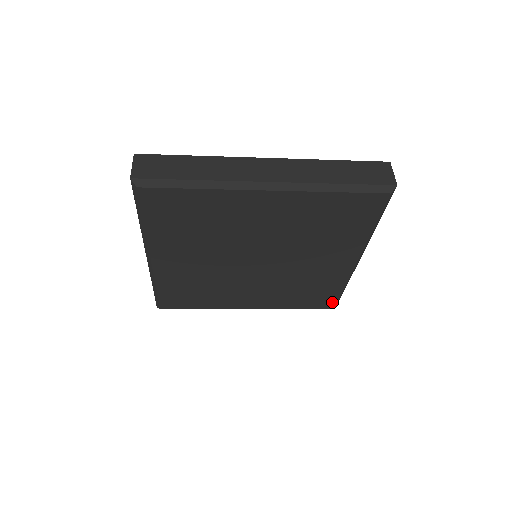
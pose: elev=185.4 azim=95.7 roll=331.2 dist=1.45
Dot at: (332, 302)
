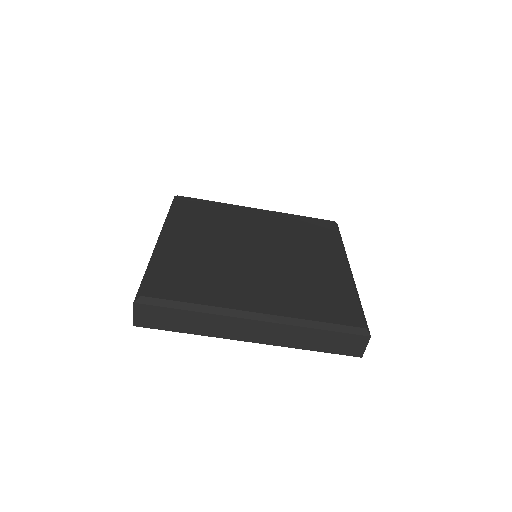
Dot at: (357, 316)
